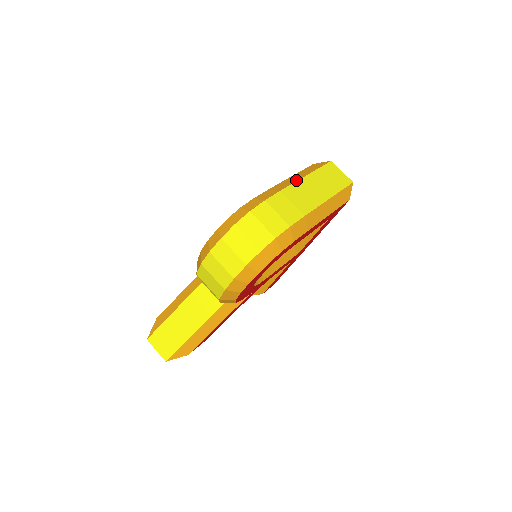
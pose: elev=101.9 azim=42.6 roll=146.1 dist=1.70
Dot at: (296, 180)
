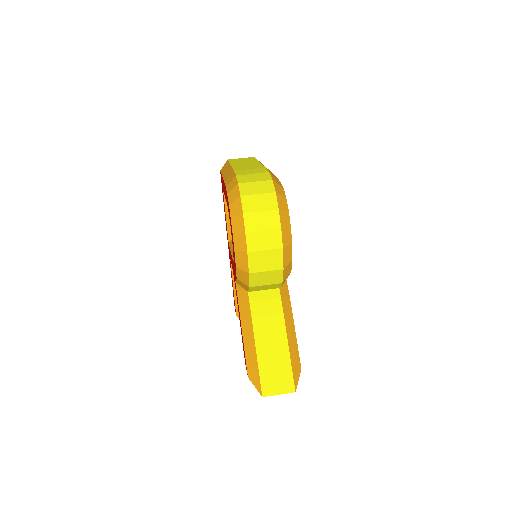
Dot at: (230, 168)
